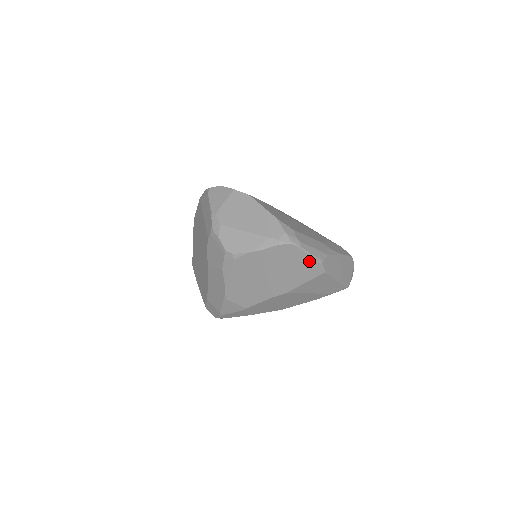
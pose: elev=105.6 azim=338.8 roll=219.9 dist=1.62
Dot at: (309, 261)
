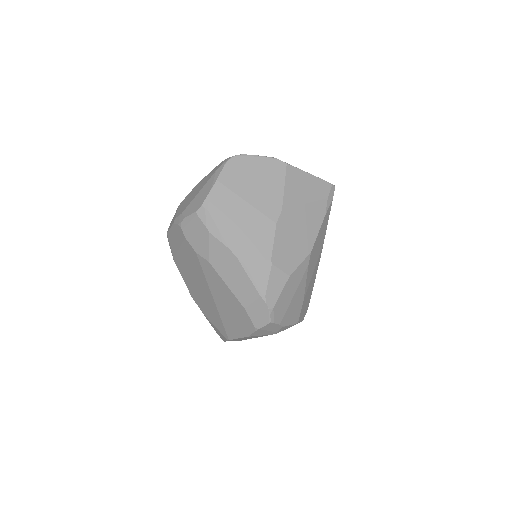
Dot at: (263, 163)
